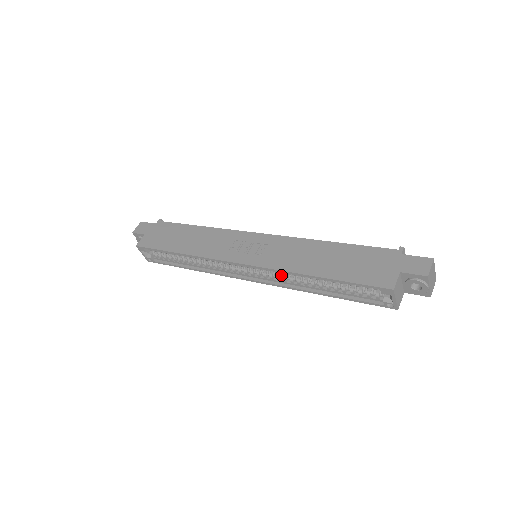
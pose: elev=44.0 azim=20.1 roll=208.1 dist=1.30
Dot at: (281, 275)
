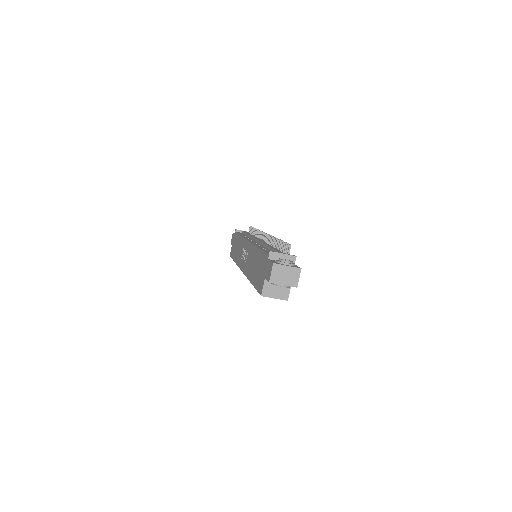
Dot at: occluded
